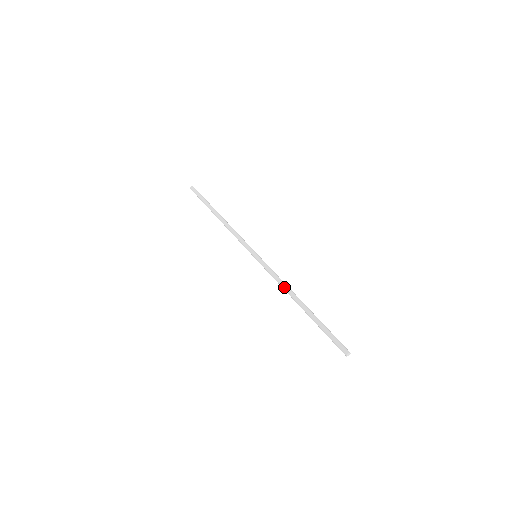
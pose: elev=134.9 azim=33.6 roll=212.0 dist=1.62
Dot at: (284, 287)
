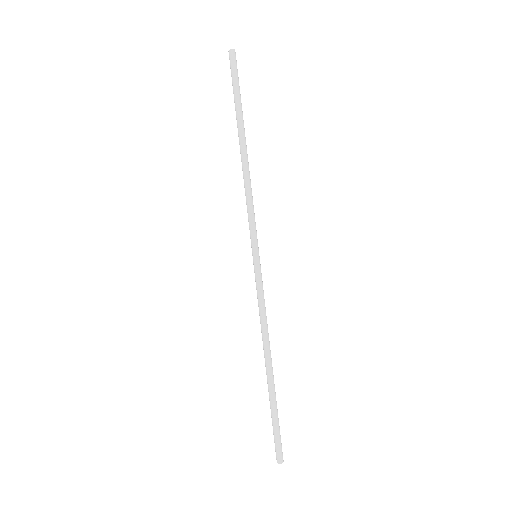
Dot at: (261, 331)
